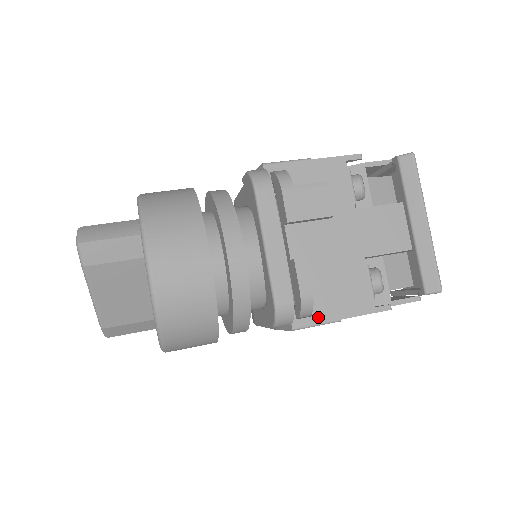
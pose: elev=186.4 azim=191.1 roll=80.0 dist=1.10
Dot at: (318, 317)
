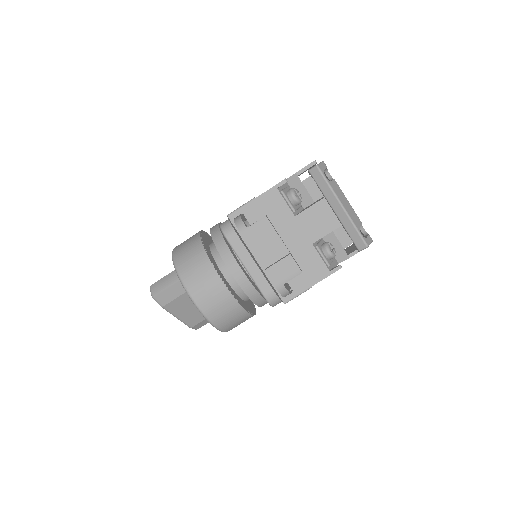
Dot at: (297, 291)
